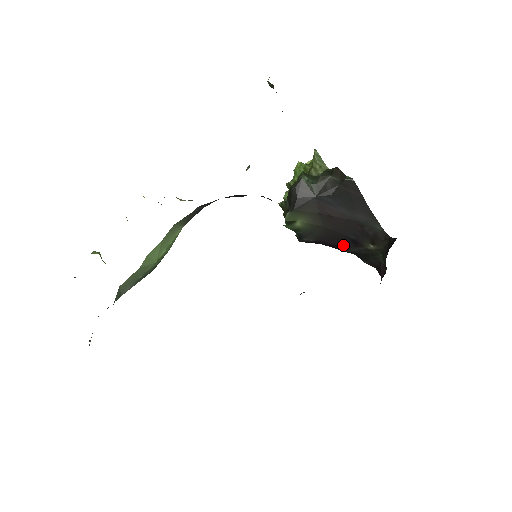
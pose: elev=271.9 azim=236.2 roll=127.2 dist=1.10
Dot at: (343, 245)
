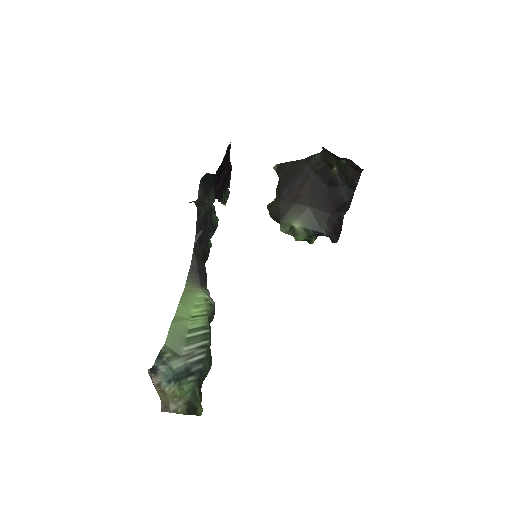
Dot at: (336, 197)
